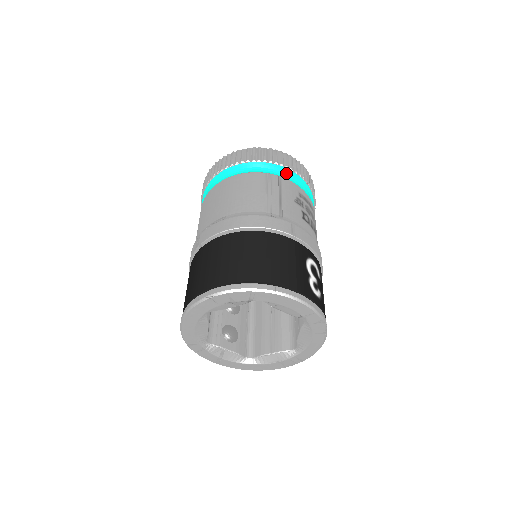
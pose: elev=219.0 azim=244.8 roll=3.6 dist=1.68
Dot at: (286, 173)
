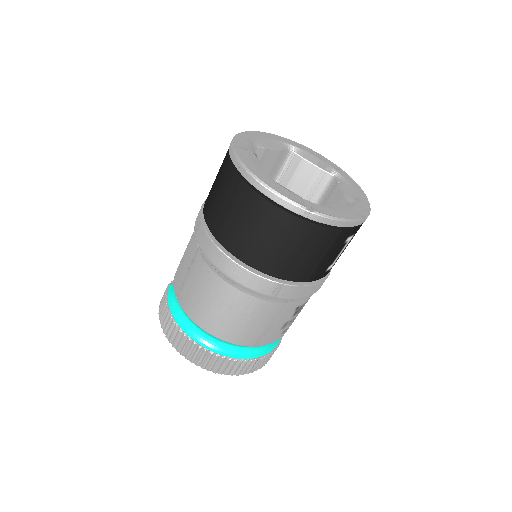
Dot at: occluded
